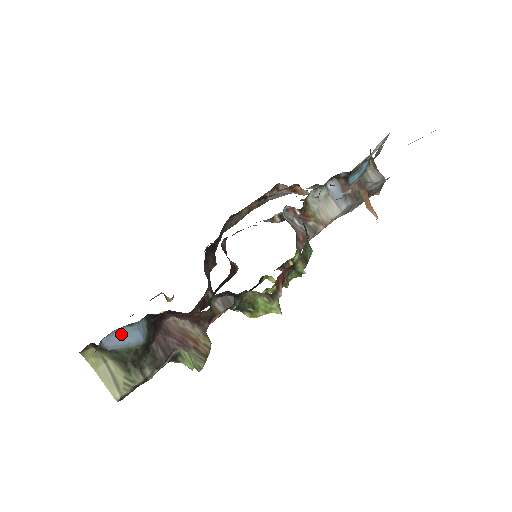
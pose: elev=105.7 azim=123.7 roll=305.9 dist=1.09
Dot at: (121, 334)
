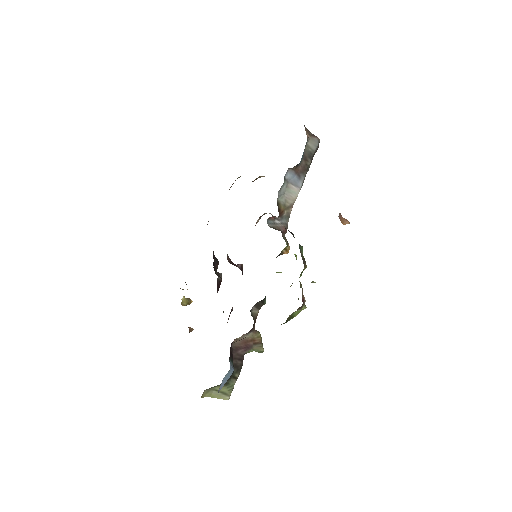
Dot at: (224, 379)
